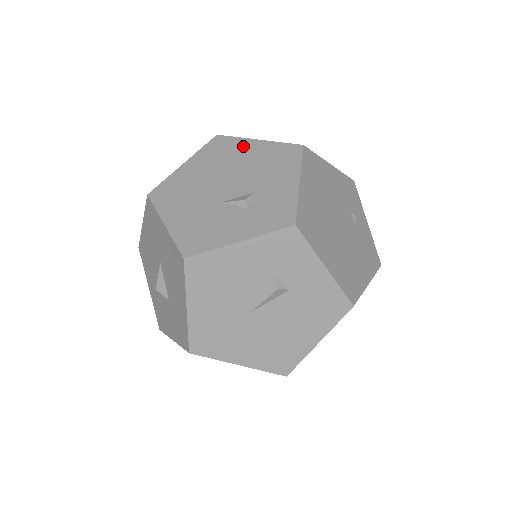
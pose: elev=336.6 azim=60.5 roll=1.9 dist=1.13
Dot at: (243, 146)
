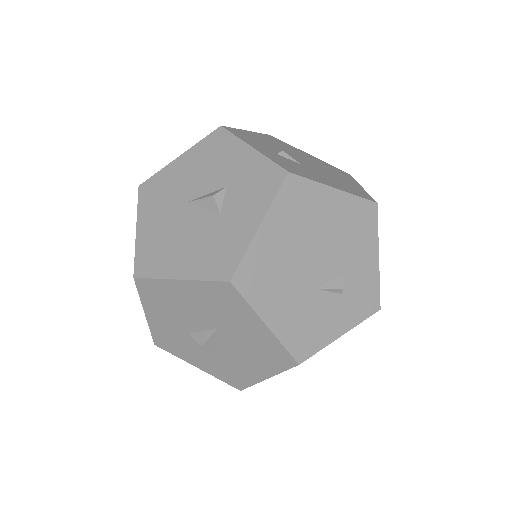
Dot at: (323, 199)
